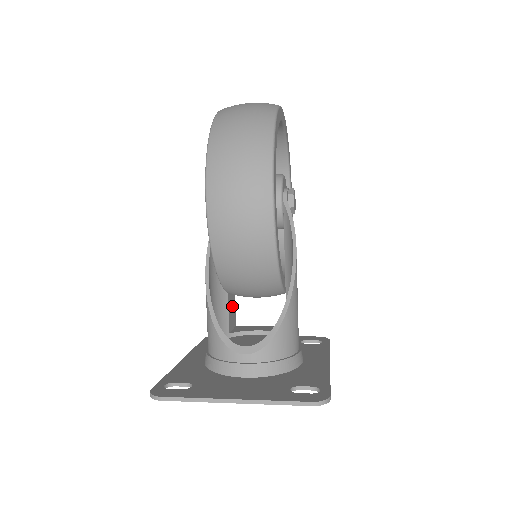
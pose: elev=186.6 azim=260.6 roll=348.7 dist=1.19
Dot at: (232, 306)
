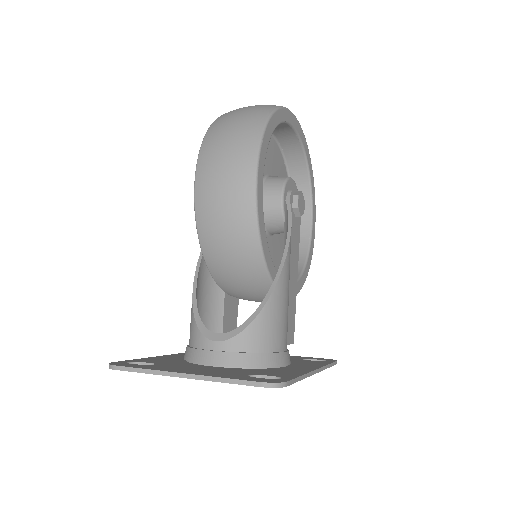
Dot at: (232, 310)
